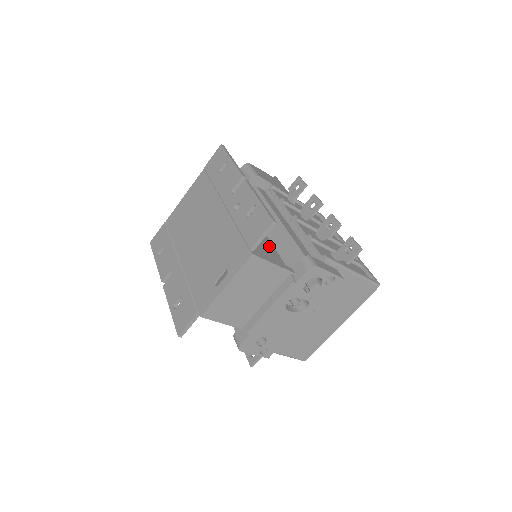
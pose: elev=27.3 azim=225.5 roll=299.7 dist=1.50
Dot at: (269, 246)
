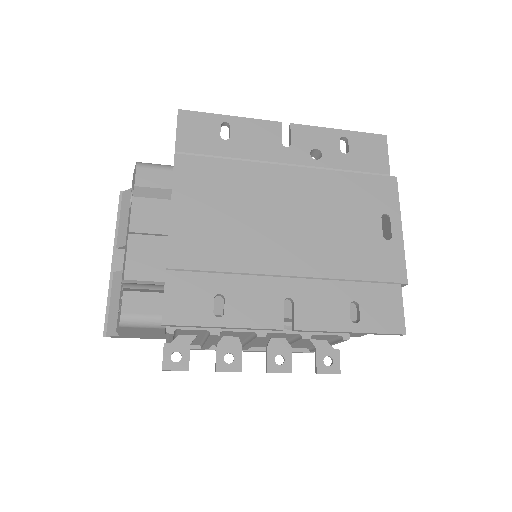
Dot at: occluded
